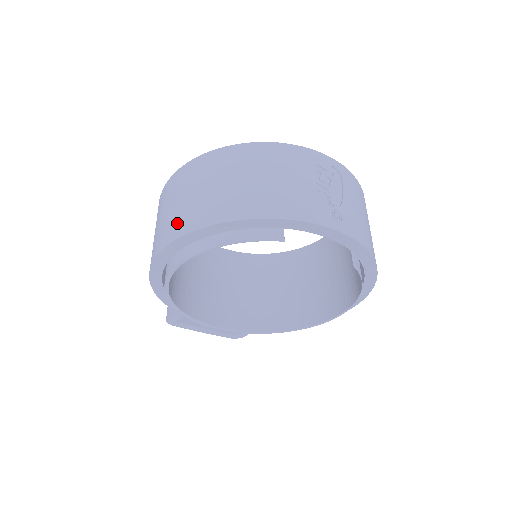
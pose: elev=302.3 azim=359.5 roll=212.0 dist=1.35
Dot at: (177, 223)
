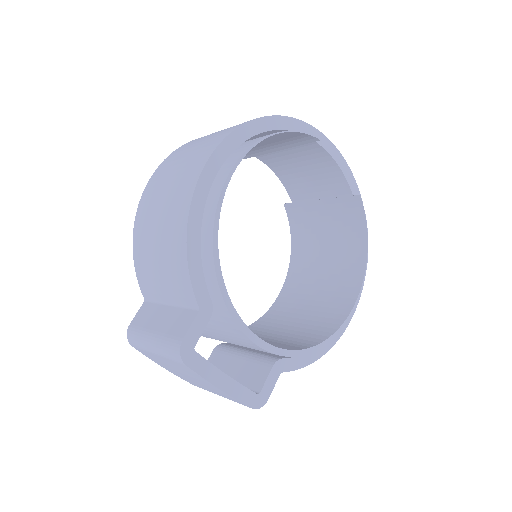
Dot at: (220, 134)
